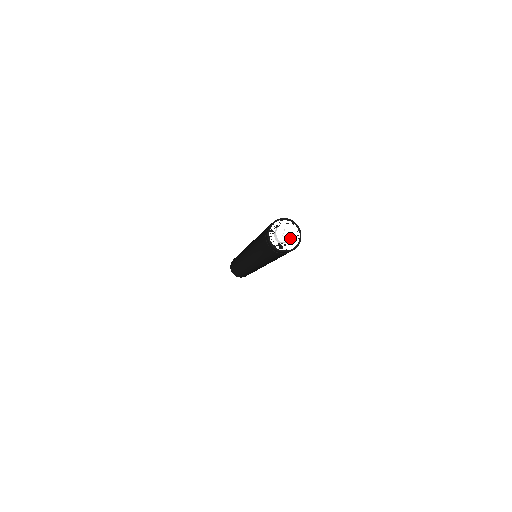
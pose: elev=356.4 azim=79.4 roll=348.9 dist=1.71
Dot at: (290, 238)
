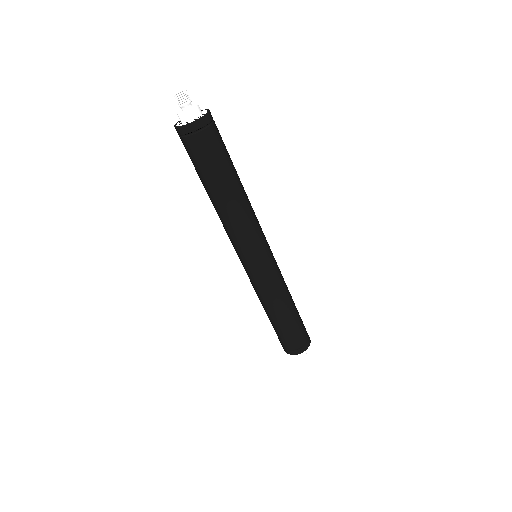
Dot at: (188, 110)
